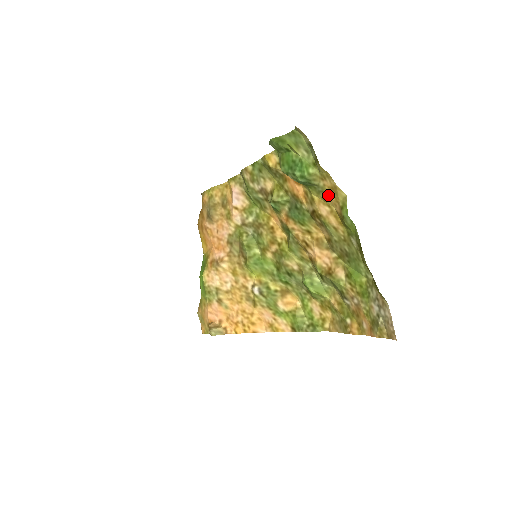
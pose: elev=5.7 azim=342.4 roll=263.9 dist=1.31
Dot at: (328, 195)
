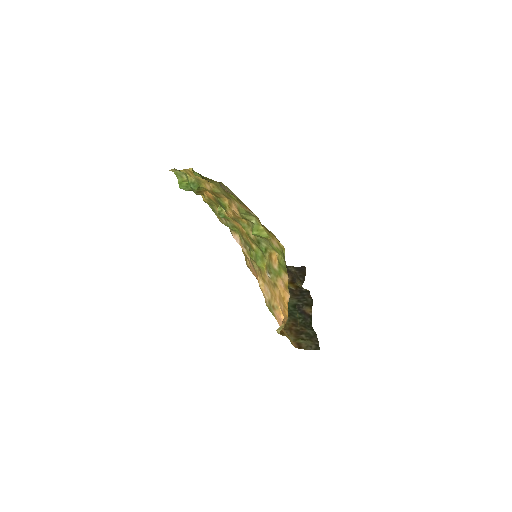
Dot at: (197, 178)
